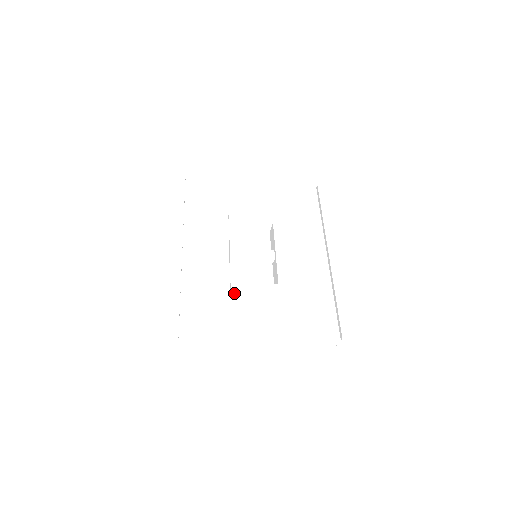
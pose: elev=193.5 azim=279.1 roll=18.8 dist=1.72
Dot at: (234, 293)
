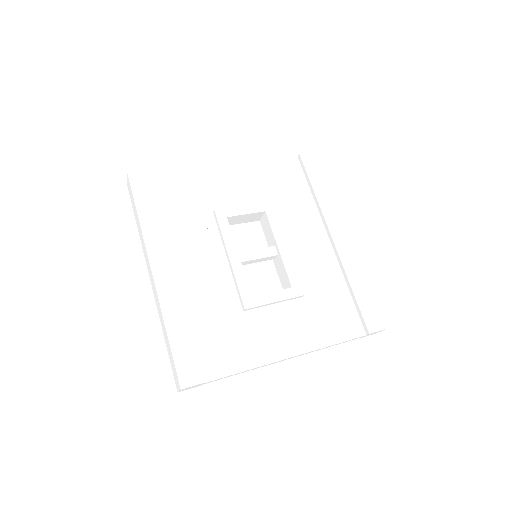
Dot at: (247, 309)
